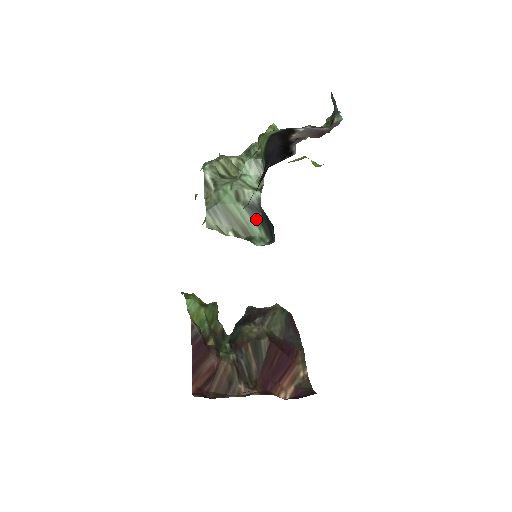
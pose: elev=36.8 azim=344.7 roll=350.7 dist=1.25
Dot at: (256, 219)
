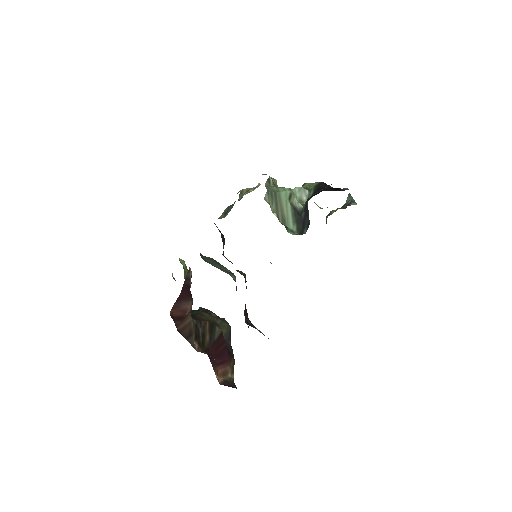
Dot at: (294, 217)
